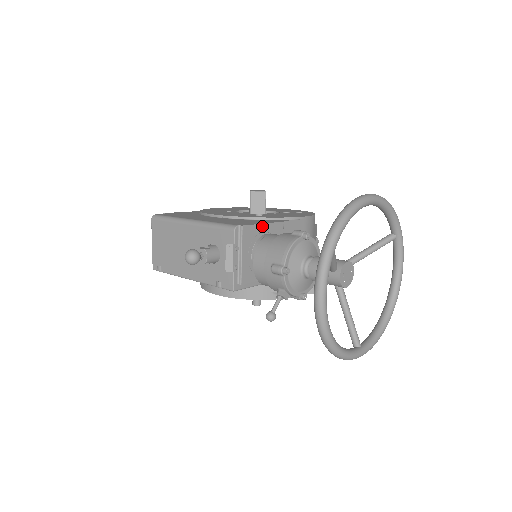
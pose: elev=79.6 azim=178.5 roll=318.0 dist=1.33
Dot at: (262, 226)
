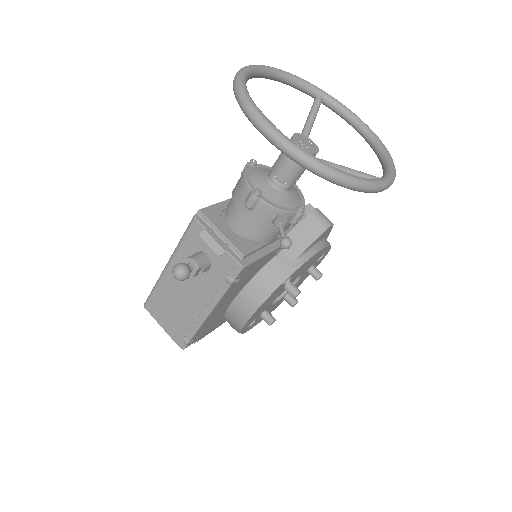
Dot at: (221, 205)
